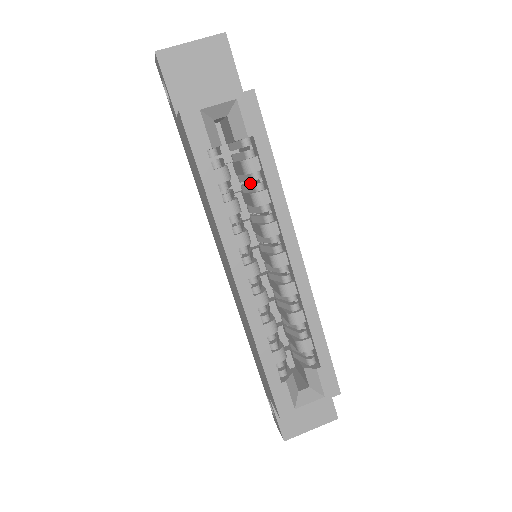
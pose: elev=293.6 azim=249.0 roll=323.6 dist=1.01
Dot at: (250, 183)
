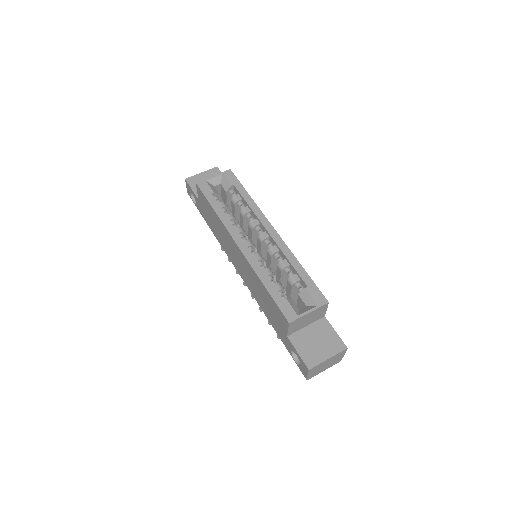
Dot at: occluded
